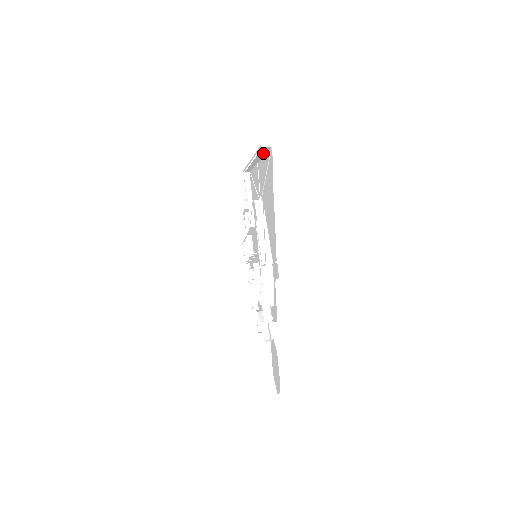
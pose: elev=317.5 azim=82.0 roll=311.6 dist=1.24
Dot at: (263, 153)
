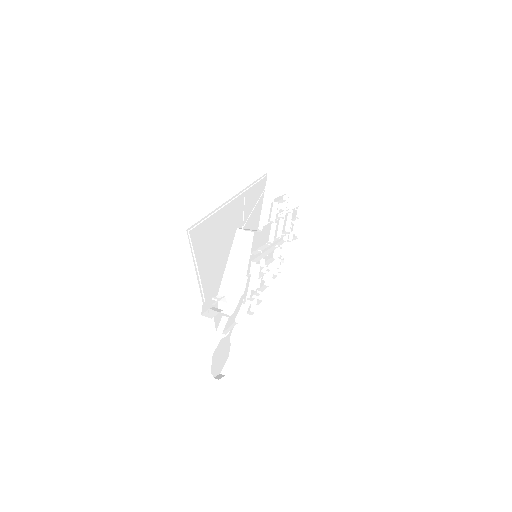
Dot at: occluded
